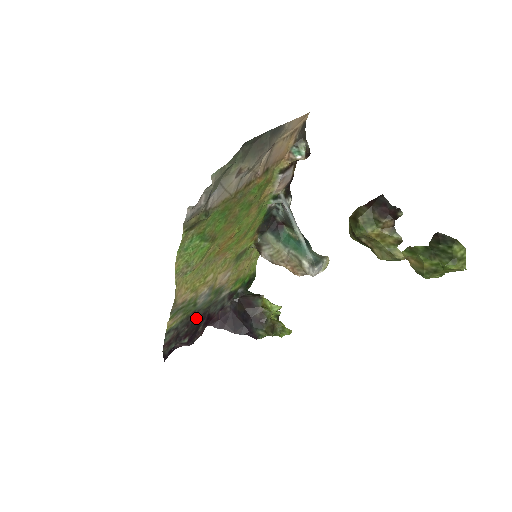
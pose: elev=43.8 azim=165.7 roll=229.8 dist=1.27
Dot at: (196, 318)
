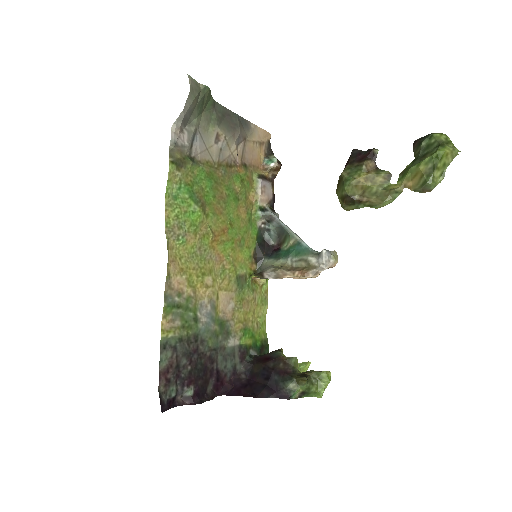
Dot at: (200, 358)
